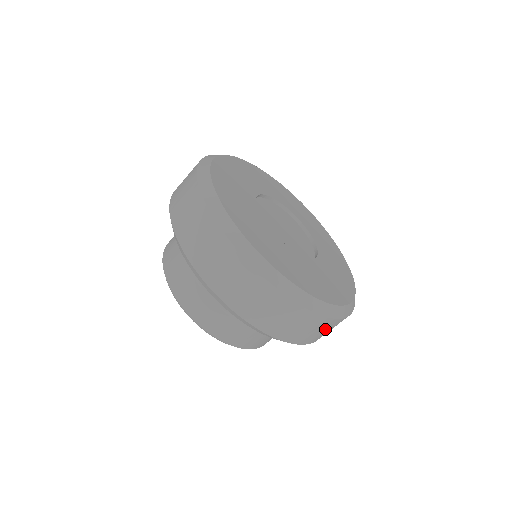
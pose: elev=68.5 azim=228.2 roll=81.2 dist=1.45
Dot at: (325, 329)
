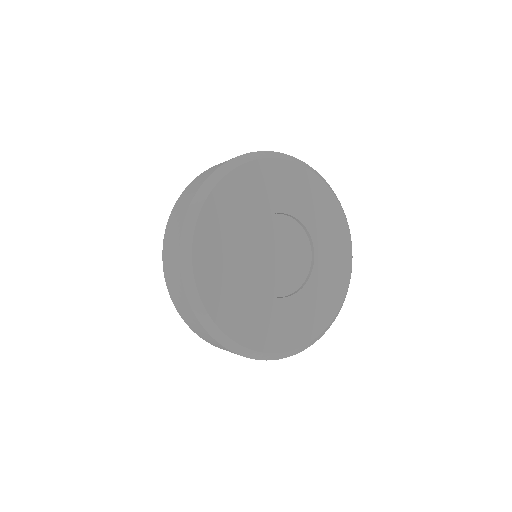
Dot at: (215, 343)
